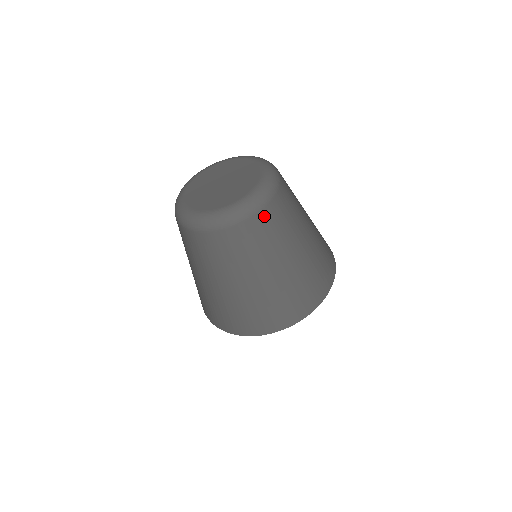
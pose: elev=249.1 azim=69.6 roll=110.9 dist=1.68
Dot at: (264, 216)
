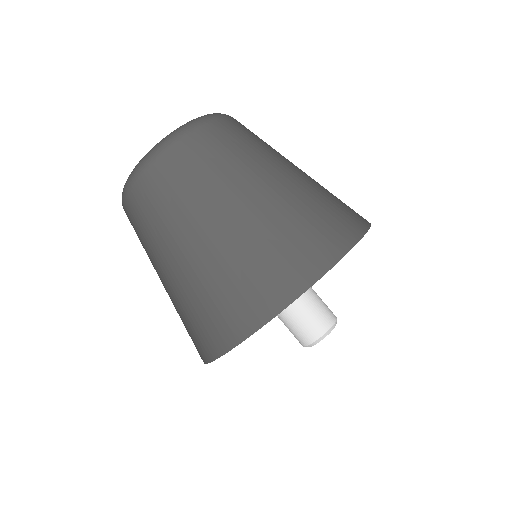
Dot at: (212, 131)
